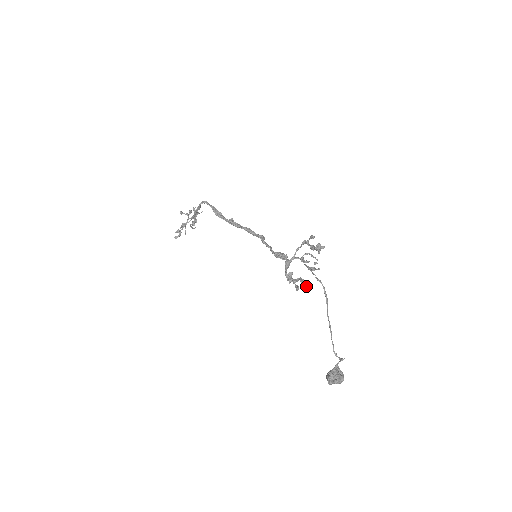
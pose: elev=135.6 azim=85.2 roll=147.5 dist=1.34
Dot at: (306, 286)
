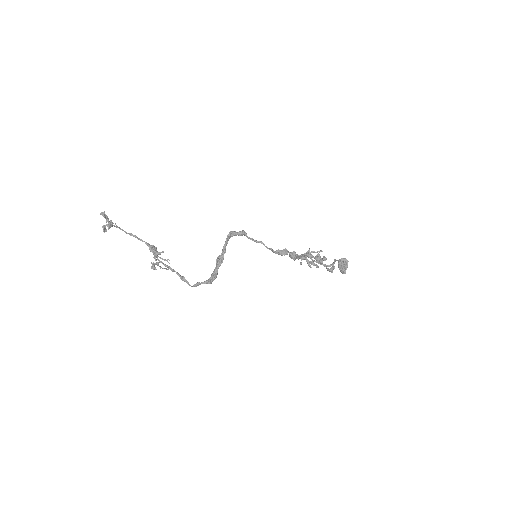
Dot at: occluded
